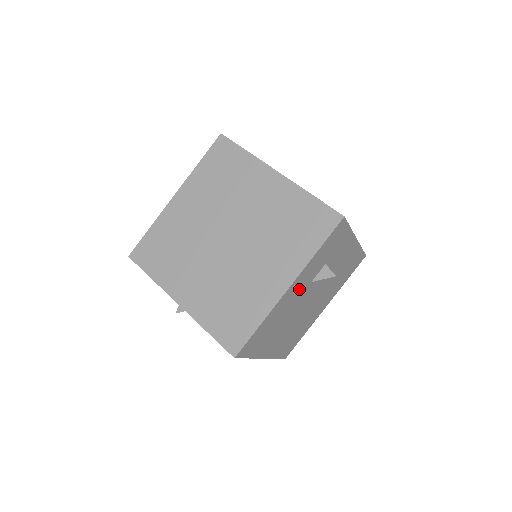
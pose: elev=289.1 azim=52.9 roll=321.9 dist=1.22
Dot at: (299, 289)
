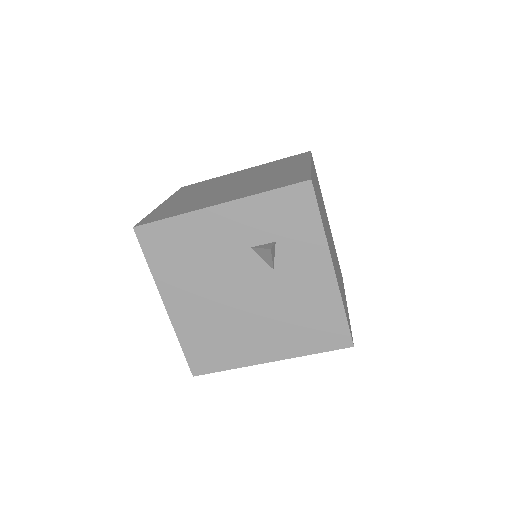
Dot at: (232, 233)
